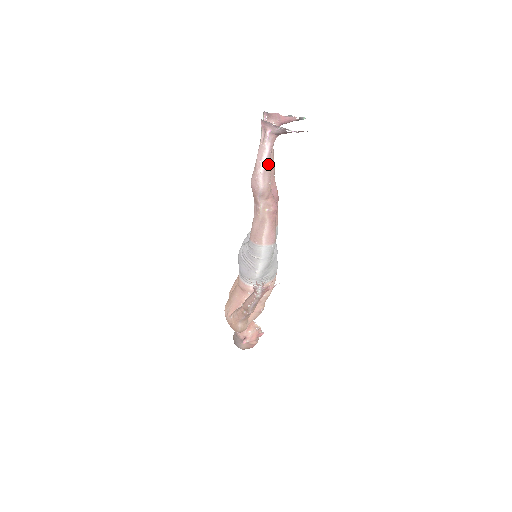
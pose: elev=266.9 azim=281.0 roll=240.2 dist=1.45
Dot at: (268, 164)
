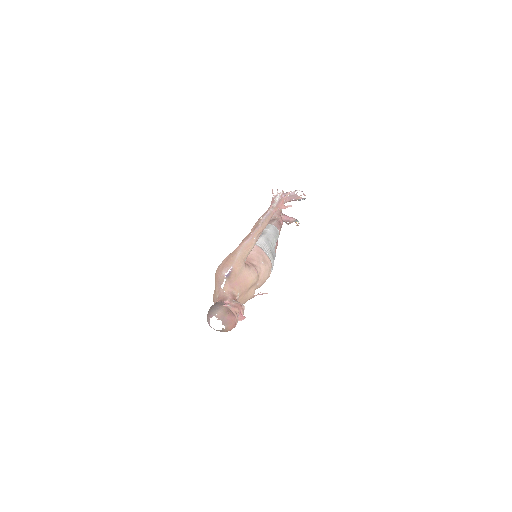
Dot at: occluded
